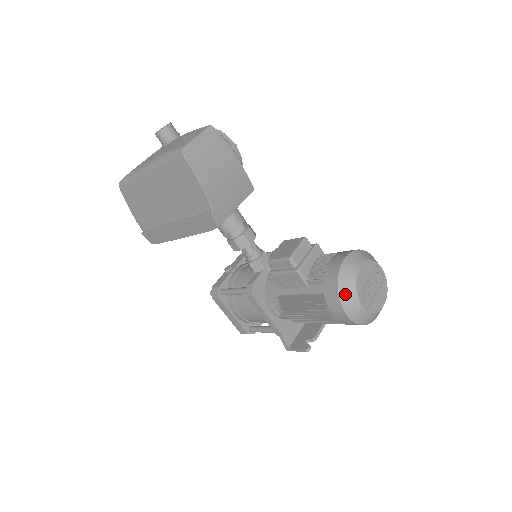
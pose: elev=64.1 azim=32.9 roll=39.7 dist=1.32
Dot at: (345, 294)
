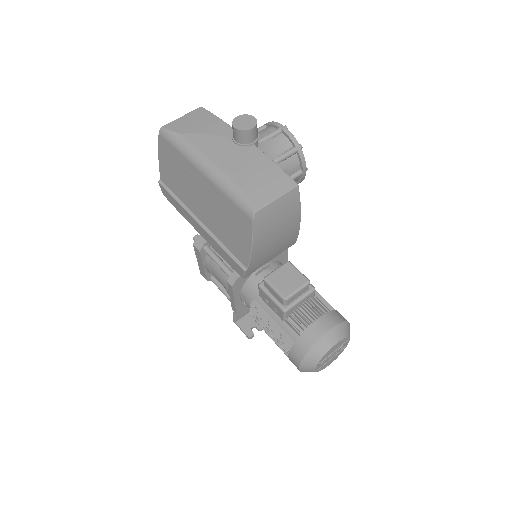
Dot at: (309, 359)
